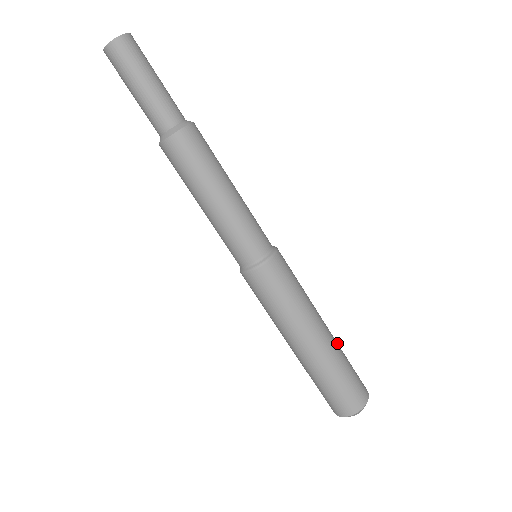
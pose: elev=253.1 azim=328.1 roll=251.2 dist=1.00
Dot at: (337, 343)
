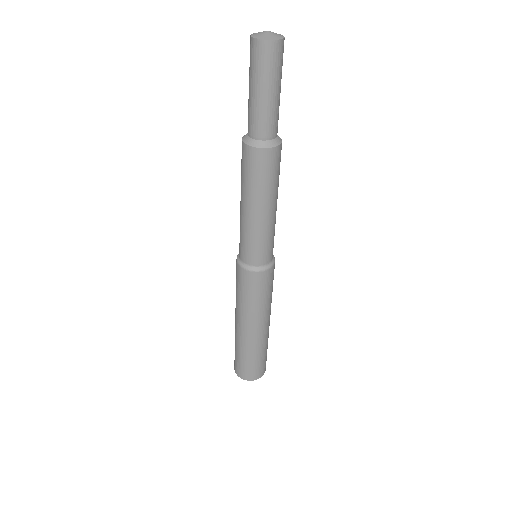
Dot at: occluded
